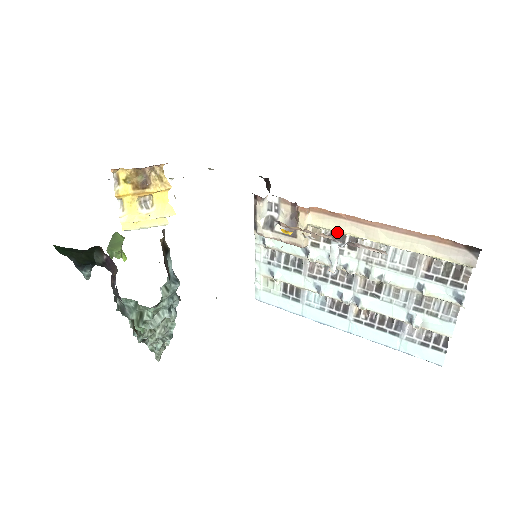
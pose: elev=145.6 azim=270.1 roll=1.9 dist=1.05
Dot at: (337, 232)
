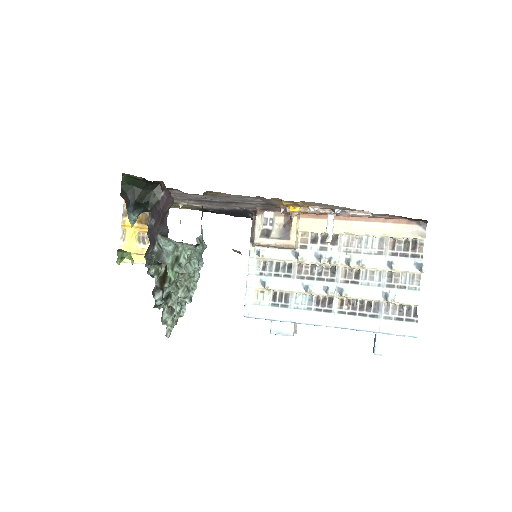
Dot at: (321, 234)
